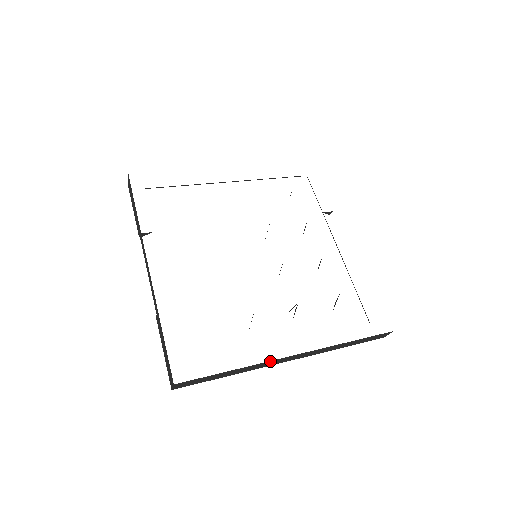
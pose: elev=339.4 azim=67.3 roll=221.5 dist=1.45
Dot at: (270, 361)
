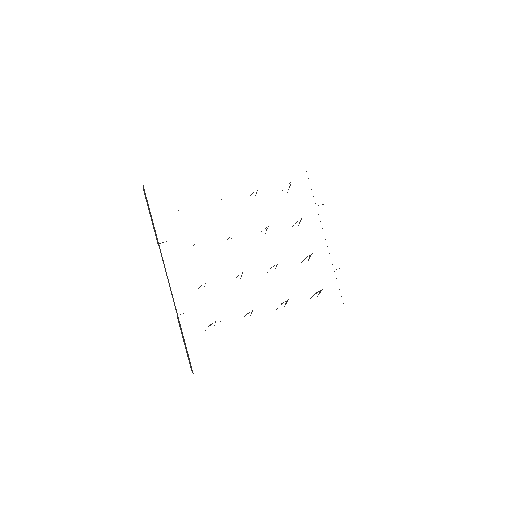
Dot at: occluded
